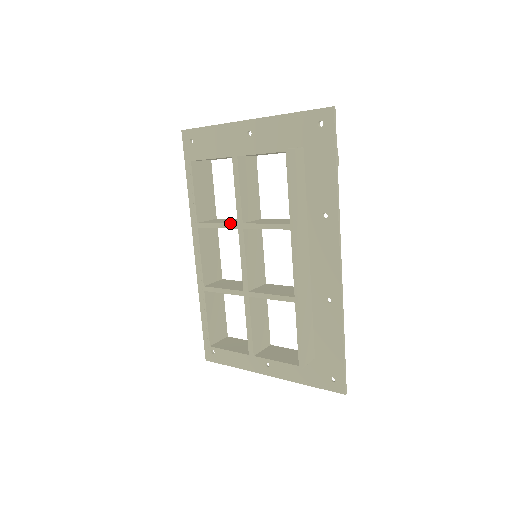
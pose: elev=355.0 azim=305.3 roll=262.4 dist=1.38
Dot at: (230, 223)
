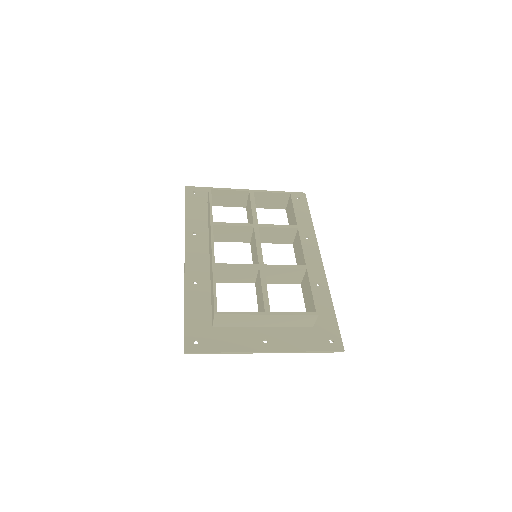
Dot at: (246, 223)
